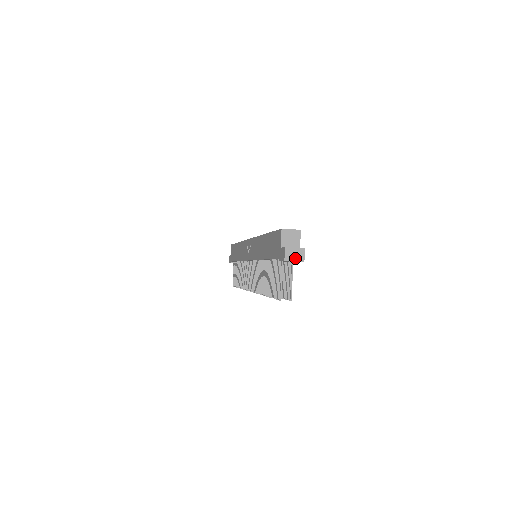
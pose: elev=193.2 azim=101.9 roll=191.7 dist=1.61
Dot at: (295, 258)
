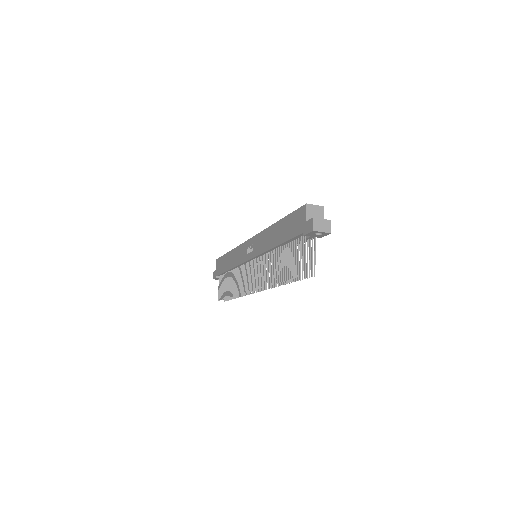
Dot at: (323, 229)
